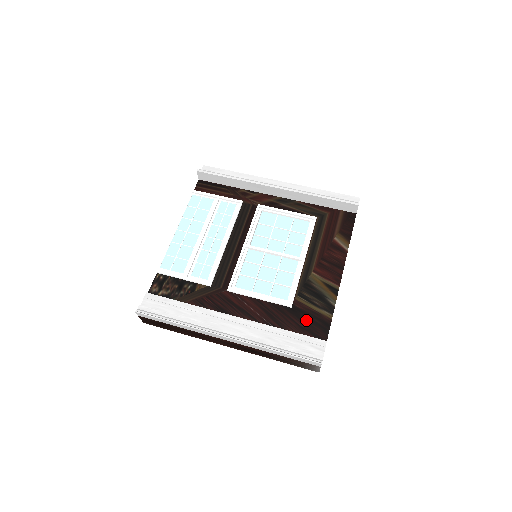
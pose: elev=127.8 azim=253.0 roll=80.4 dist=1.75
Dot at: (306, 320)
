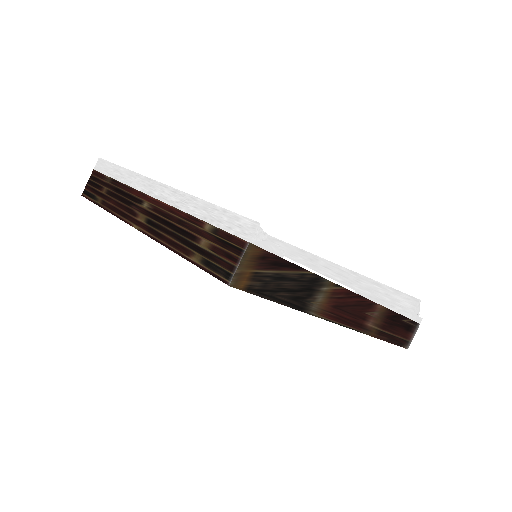
Dot at: occluded
